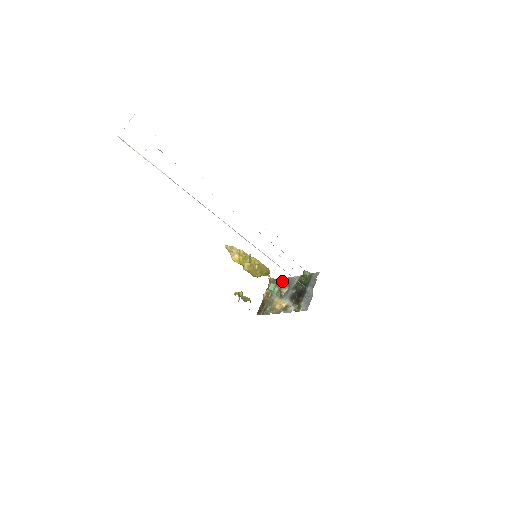
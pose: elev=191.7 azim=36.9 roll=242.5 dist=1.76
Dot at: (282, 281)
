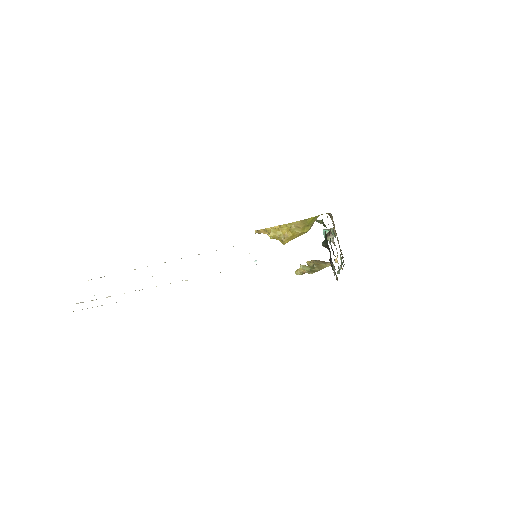
Dot at: occluded
